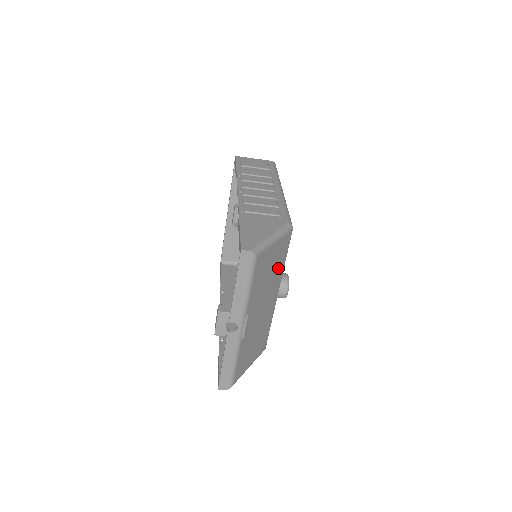
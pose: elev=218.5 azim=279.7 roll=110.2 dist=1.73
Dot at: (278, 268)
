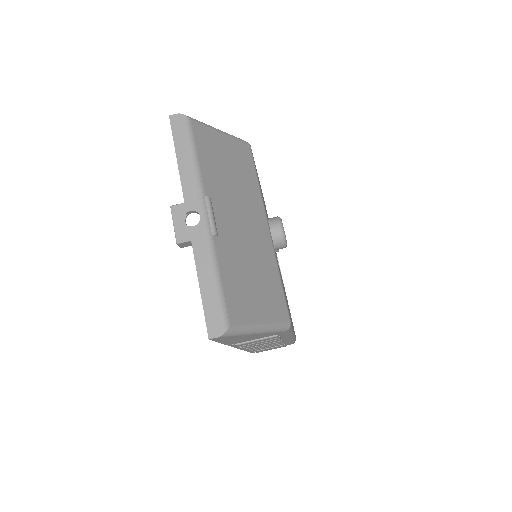
Dot at: (247, 181)
